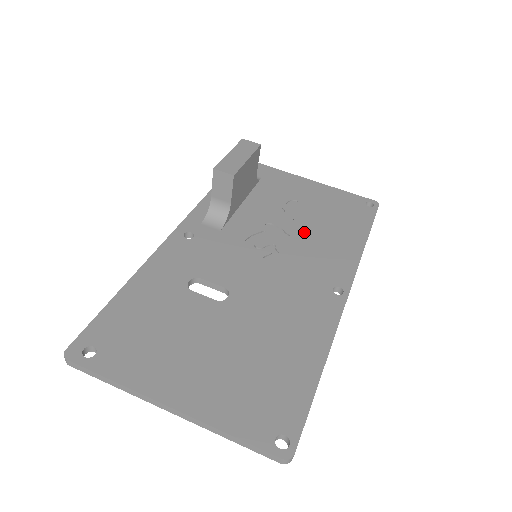
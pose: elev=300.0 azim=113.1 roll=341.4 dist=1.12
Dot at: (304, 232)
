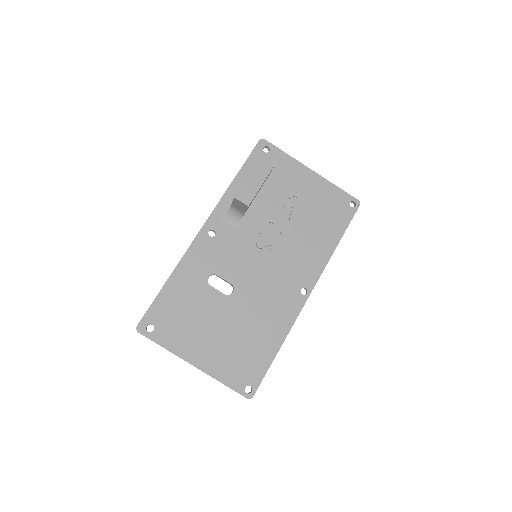
Dot at: (294, 234)
